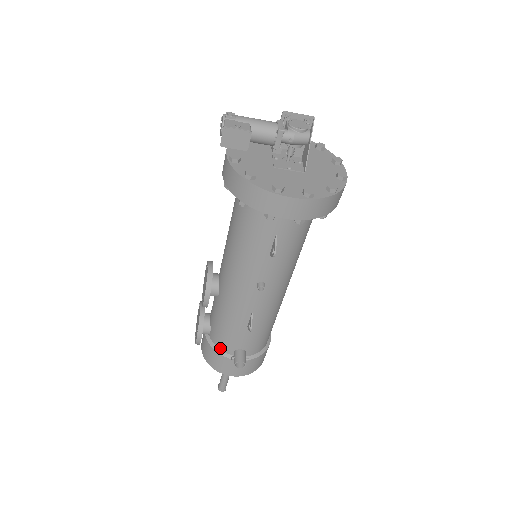
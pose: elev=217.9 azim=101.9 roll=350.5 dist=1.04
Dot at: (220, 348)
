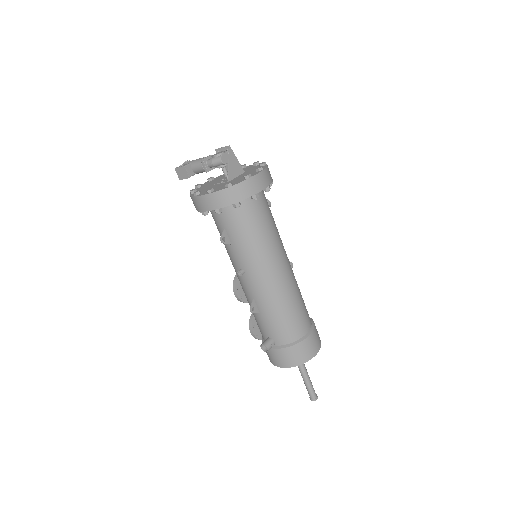
Dot at: (264, 339)
